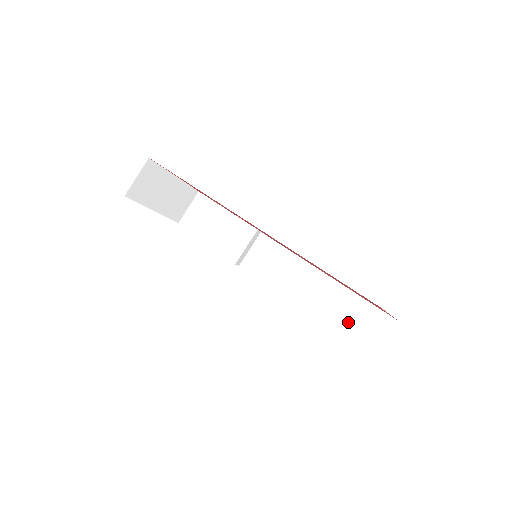
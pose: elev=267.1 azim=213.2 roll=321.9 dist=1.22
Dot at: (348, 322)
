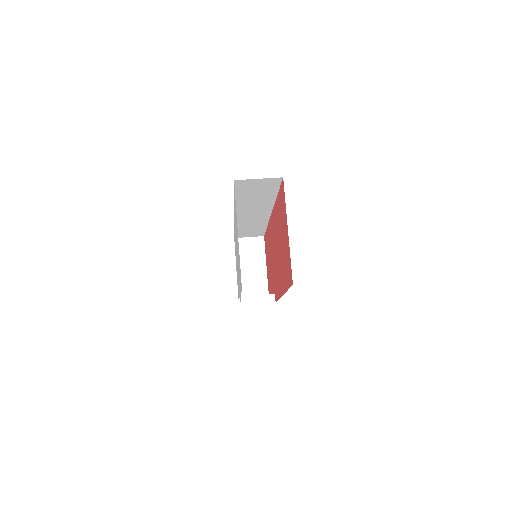
Dot at: occluded
